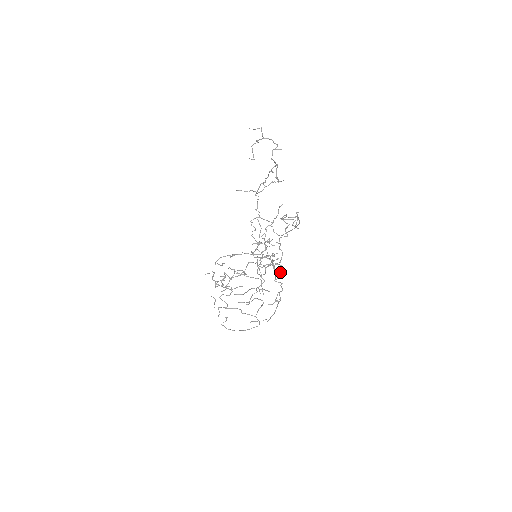
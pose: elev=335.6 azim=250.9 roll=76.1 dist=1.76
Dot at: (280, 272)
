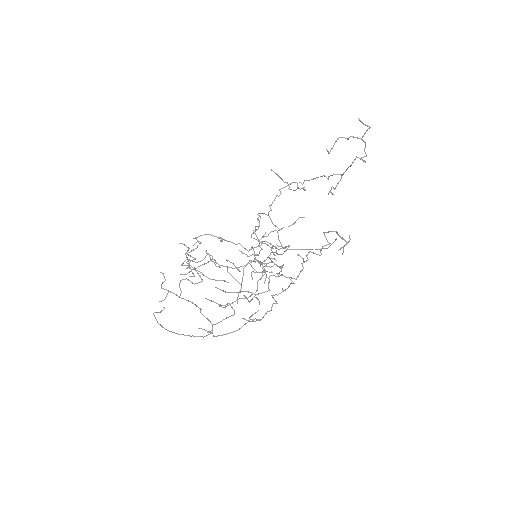
Dot at: (285, 289)
